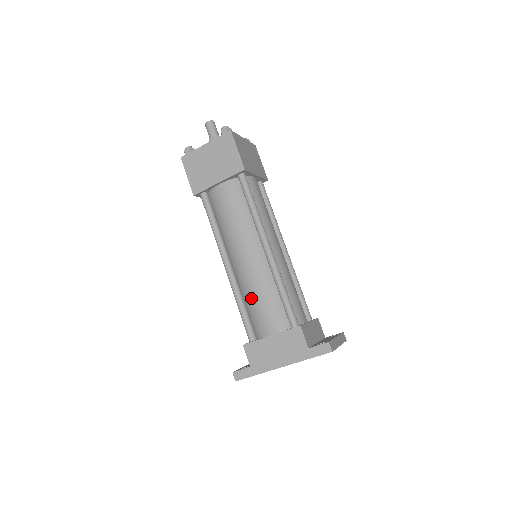
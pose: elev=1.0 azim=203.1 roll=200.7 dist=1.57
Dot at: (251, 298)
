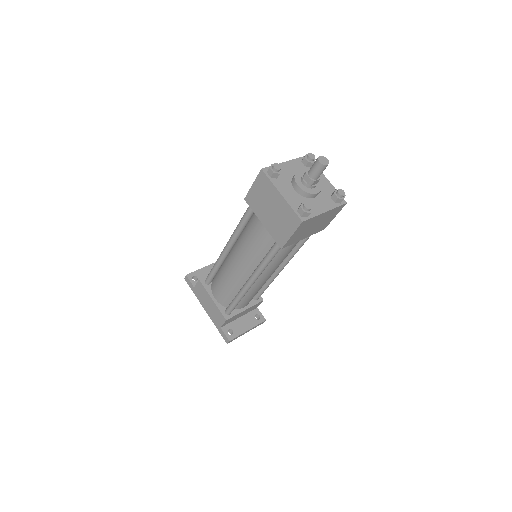
Dot at: (222, 276)
